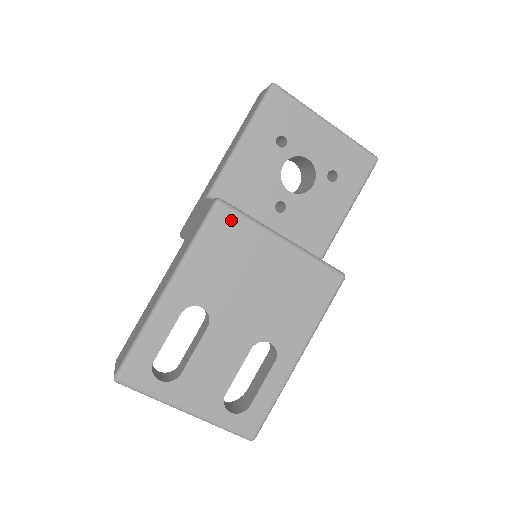
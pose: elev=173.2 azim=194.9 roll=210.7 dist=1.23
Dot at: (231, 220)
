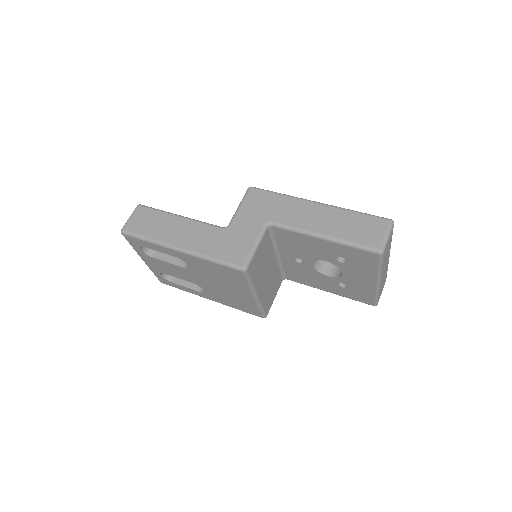
Dot at: (240, 276)
